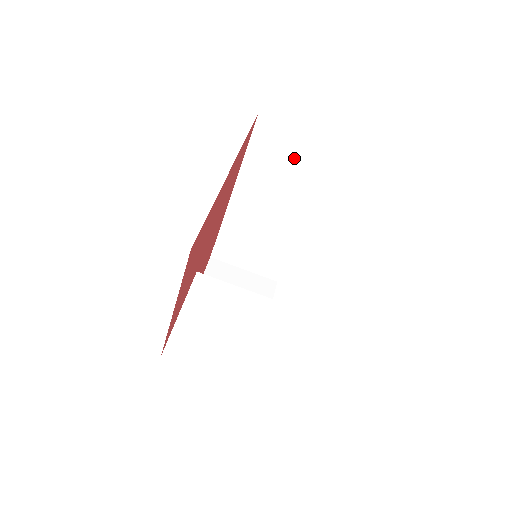
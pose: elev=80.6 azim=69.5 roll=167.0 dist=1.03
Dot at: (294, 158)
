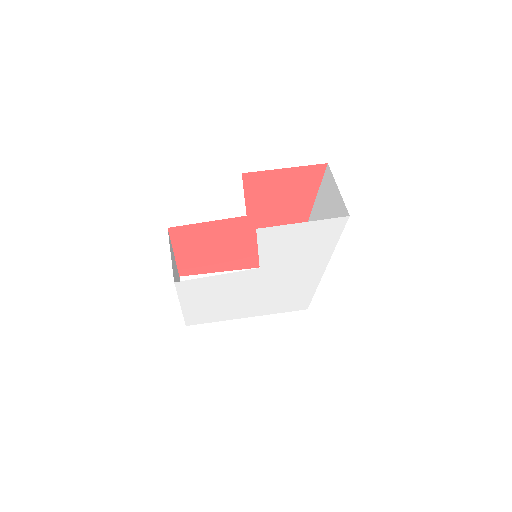
Dot at: occluded
